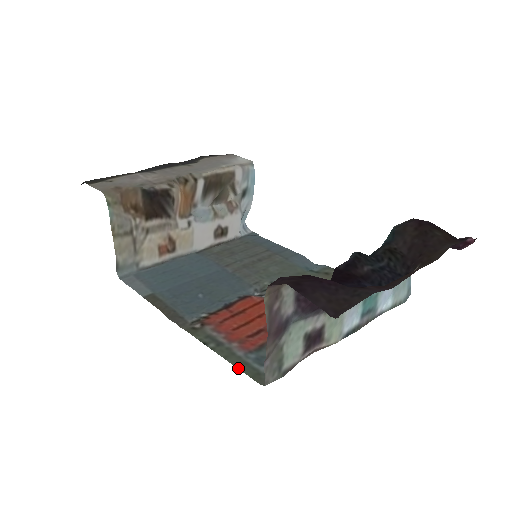
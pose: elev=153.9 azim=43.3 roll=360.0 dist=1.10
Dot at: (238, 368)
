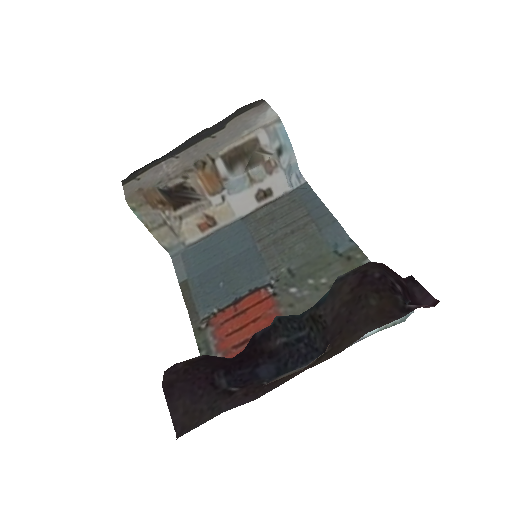
Dot at: occluded
